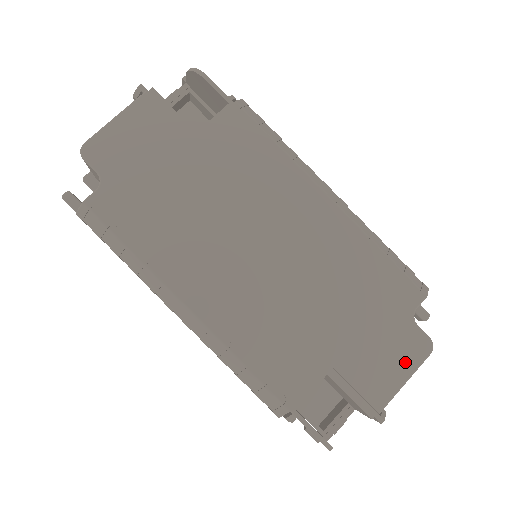
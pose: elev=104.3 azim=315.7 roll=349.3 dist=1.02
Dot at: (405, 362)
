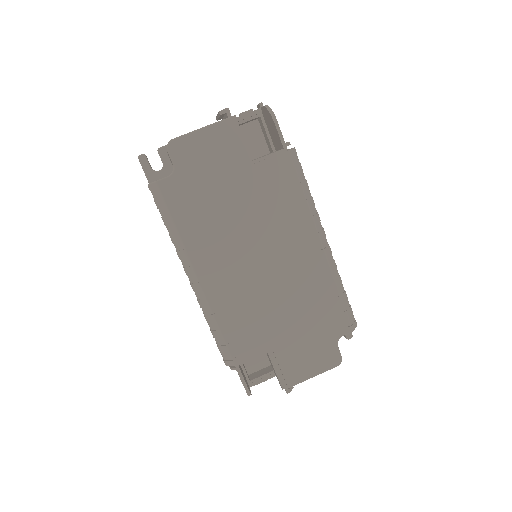
Dot at: (319, 365)
